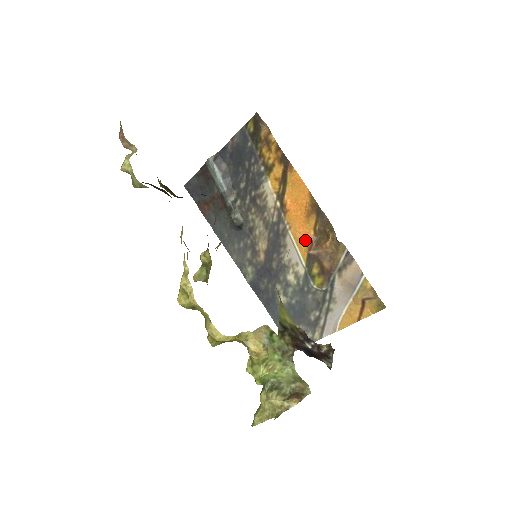
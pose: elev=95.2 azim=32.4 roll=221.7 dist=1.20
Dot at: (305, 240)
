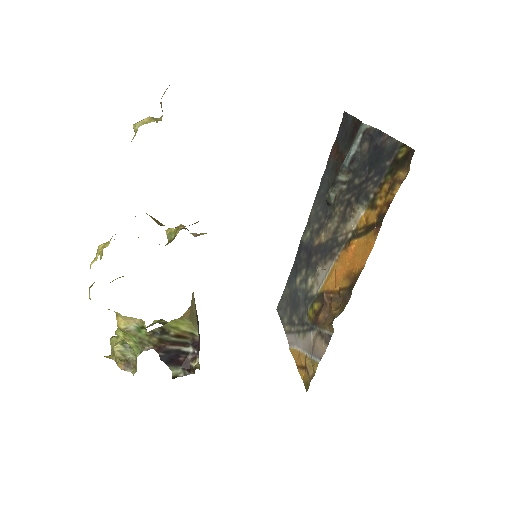
Dot at: (332, 283)
